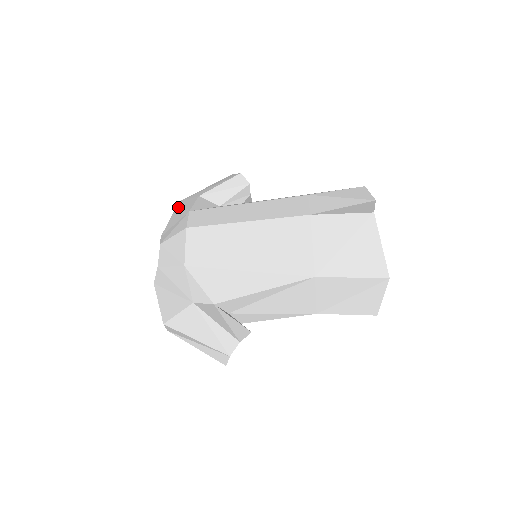
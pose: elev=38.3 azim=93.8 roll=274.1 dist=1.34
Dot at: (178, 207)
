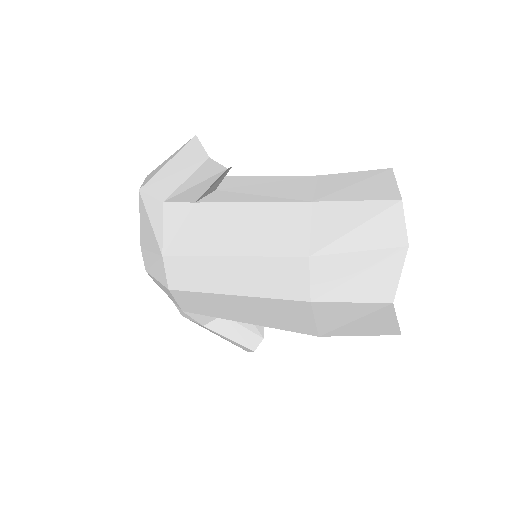
Dot at: (143, 210)
